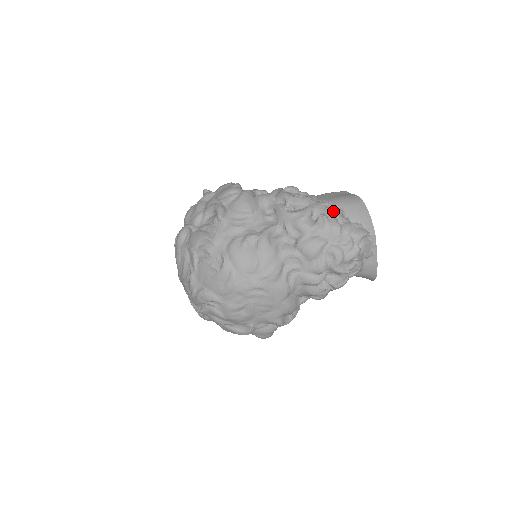
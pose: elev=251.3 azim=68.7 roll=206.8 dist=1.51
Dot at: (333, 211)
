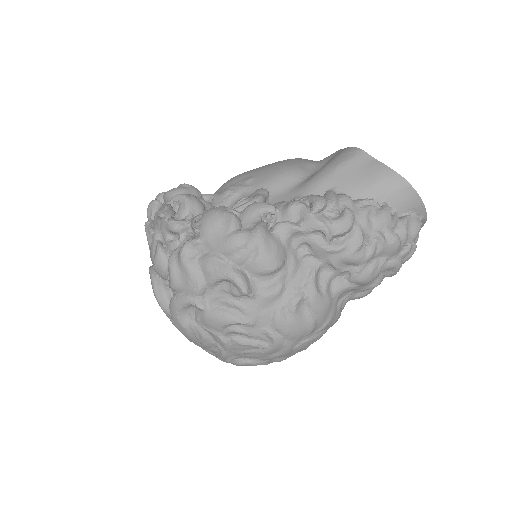
Dot at: (384, 220)
